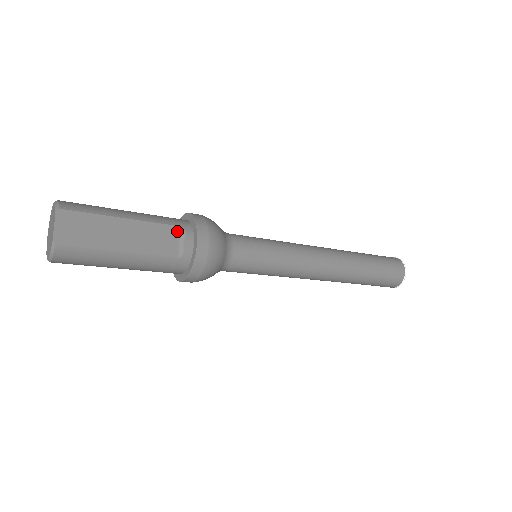
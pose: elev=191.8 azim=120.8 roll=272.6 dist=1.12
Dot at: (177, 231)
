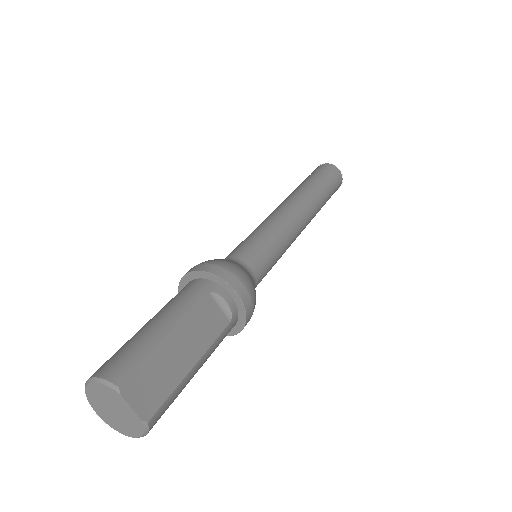
Dot at: (211, 300)
